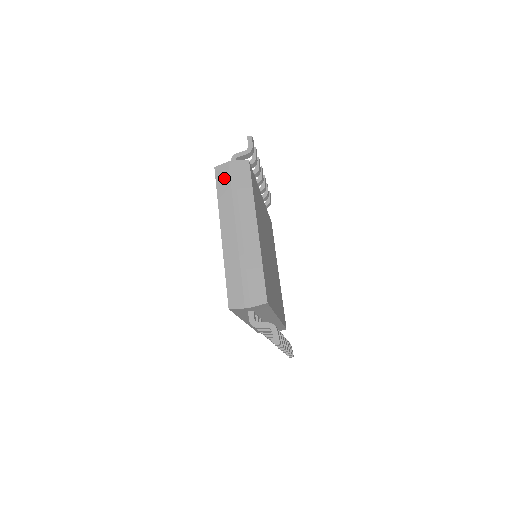
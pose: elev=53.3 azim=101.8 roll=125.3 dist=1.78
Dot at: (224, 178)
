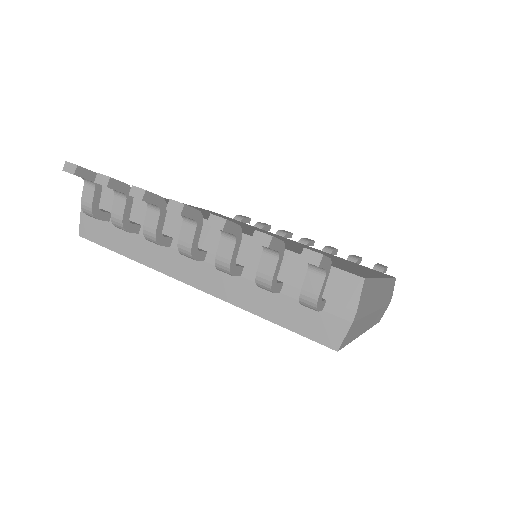
Dot at: occluded
